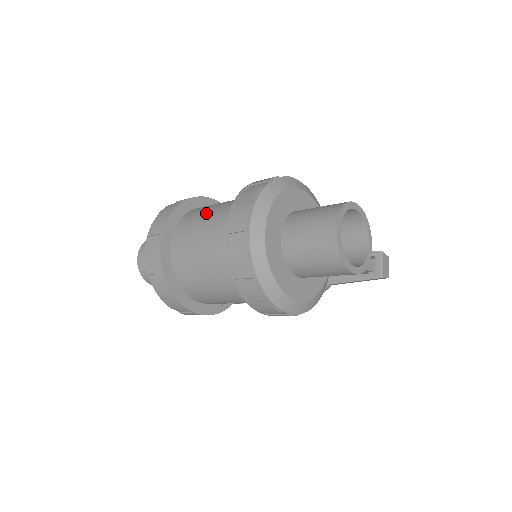
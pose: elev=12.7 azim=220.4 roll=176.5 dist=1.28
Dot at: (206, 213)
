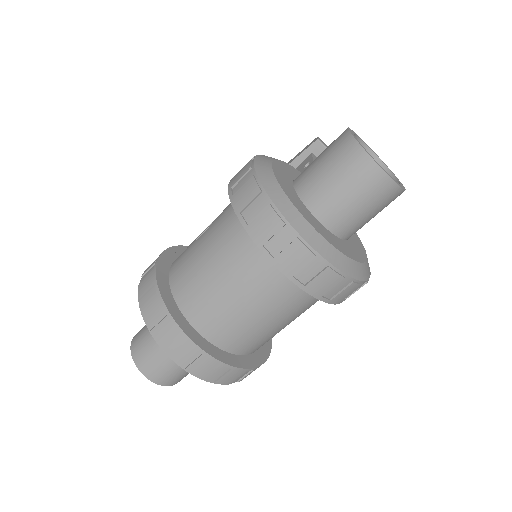
Dot at: (210, 279)
